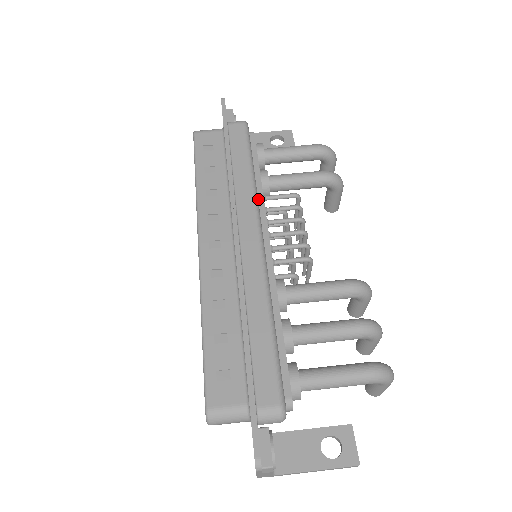
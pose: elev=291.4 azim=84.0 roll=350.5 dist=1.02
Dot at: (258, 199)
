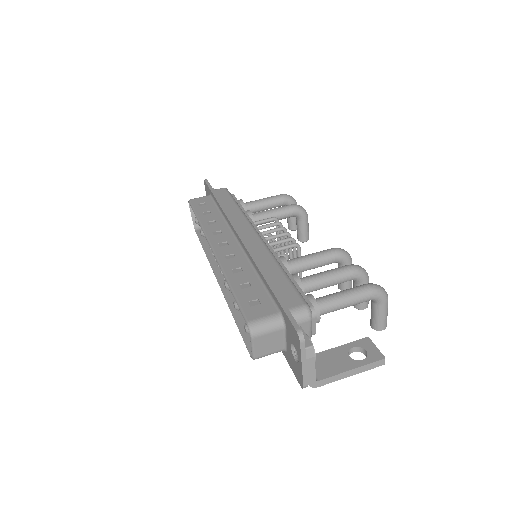
Dot at: occluded
